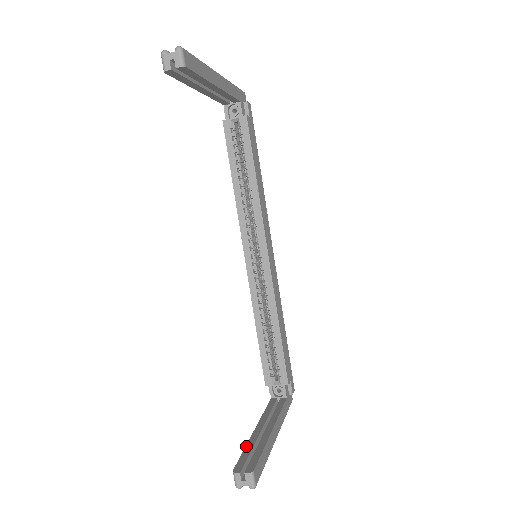
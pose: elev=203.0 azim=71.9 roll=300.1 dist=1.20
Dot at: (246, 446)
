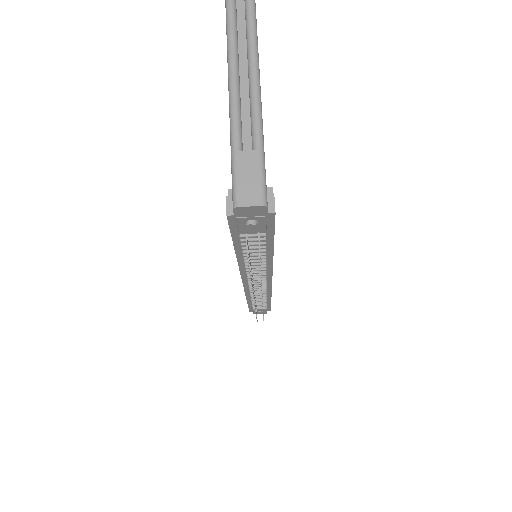
Dot at: occluded
